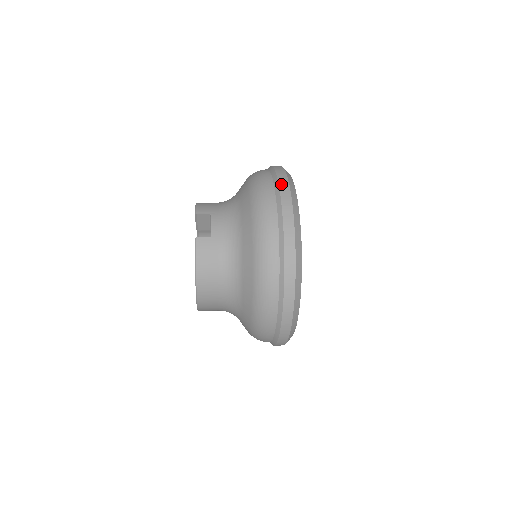
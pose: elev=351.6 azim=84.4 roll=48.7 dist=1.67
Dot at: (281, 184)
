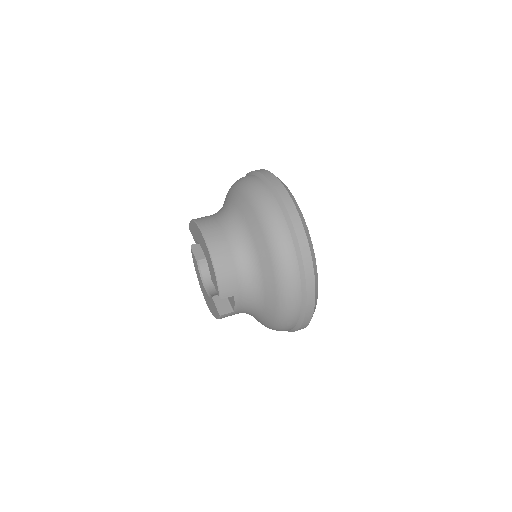
Dot at: (308, 304)
